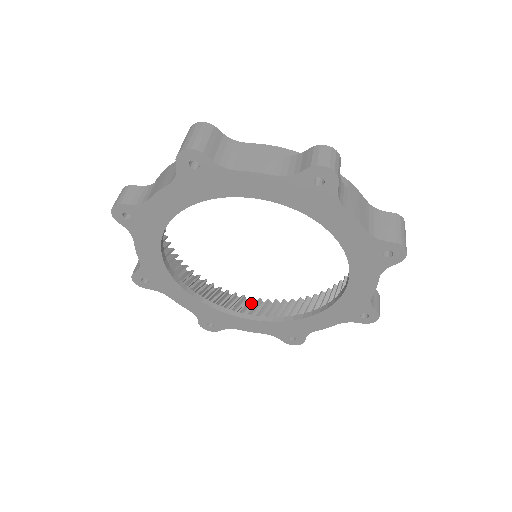
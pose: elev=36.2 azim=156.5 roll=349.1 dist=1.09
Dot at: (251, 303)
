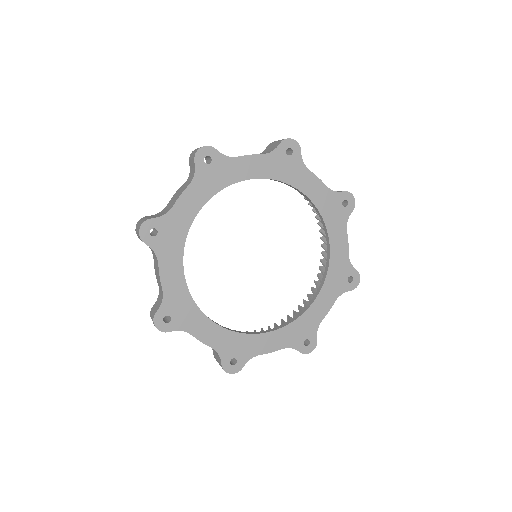
Dot at: occluded
